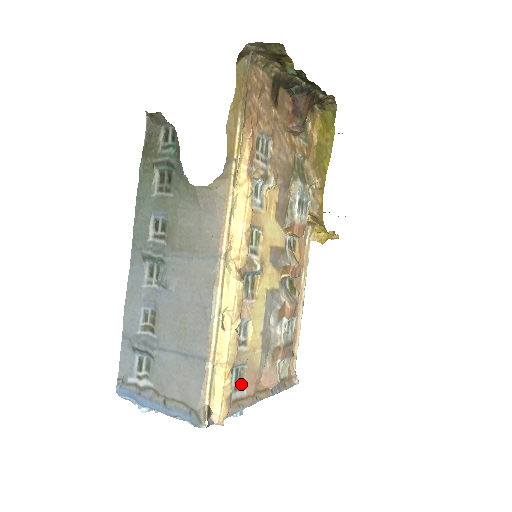
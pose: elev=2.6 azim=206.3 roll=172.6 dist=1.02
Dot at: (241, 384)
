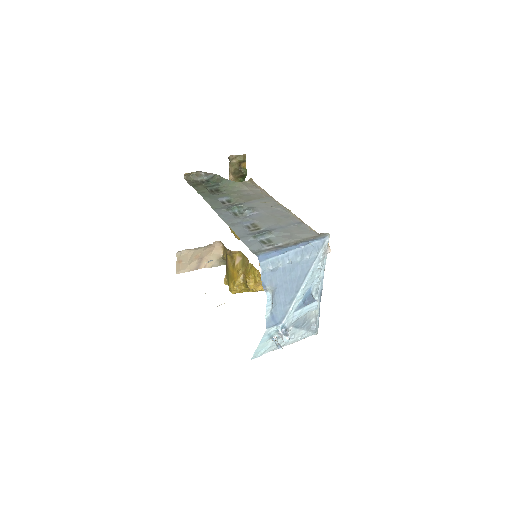
Dot at: occluded
